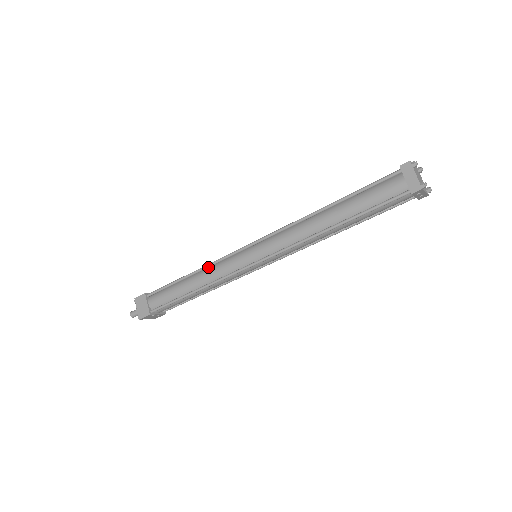
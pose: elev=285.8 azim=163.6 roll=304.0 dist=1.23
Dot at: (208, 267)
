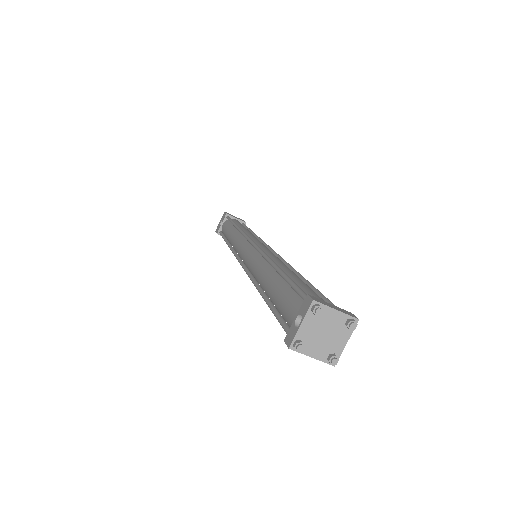
Dot at: occluded
